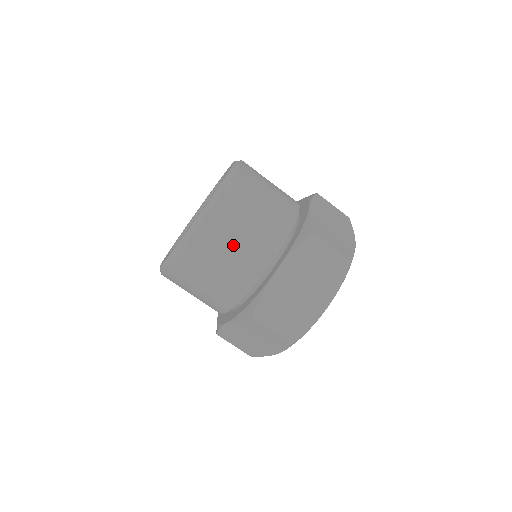
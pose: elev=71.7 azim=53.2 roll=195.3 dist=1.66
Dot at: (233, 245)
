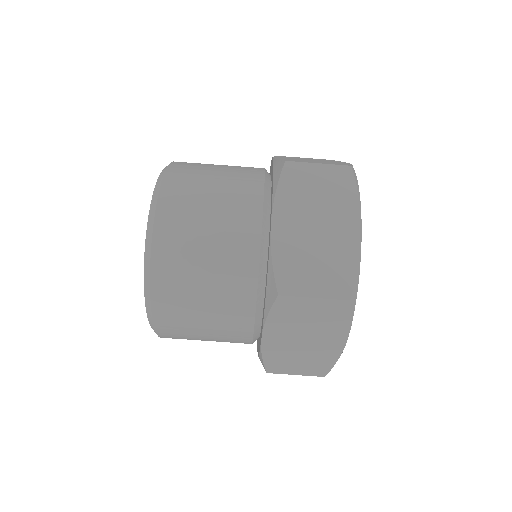
Dot at: (201, 326)
